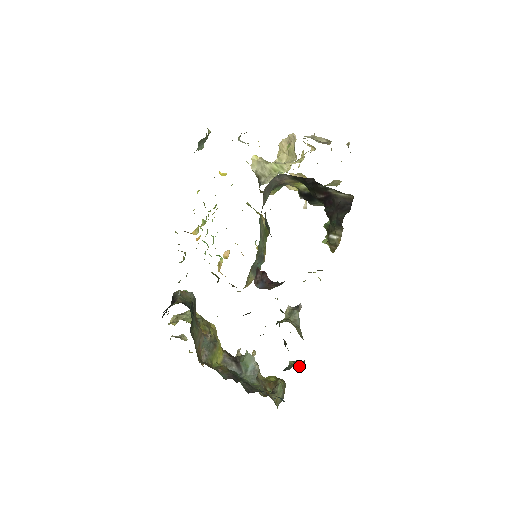
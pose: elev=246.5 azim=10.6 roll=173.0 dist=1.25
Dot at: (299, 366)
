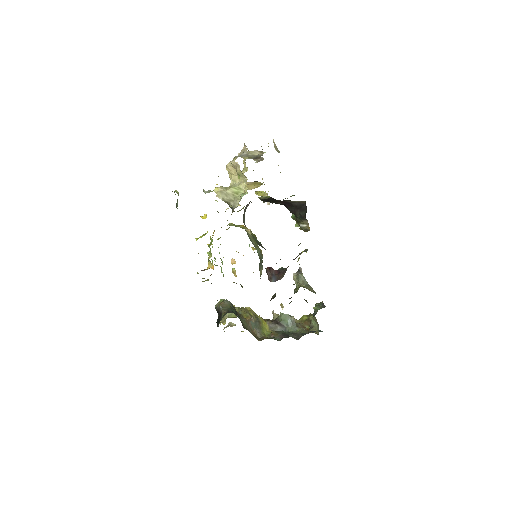
Dot at: (321, 308)
